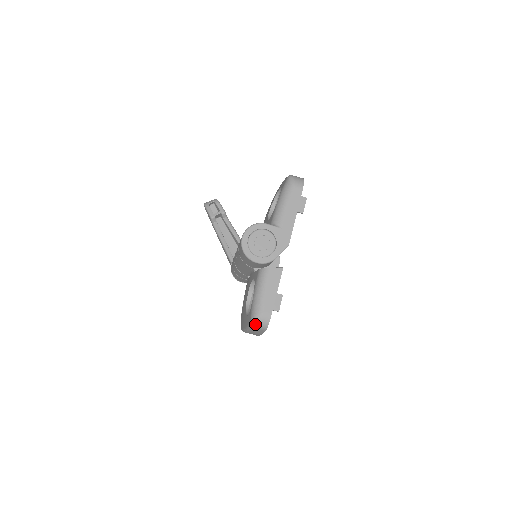
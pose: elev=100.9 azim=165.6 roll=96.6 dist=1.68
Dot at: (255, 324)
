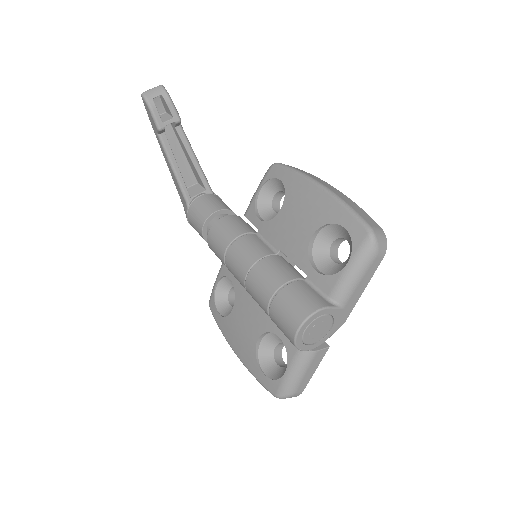
Dot at: (281, 398)
